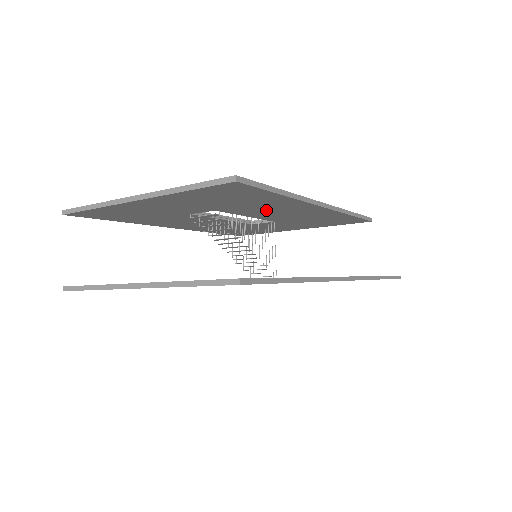
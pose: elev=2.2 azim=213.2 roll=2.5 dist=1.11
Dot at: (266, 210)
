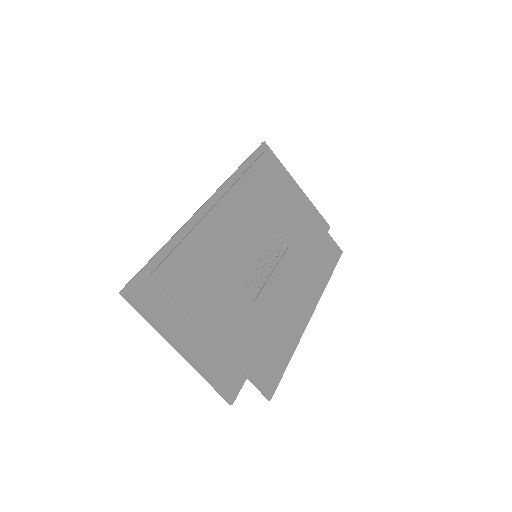
Dot at: (282, 301)
